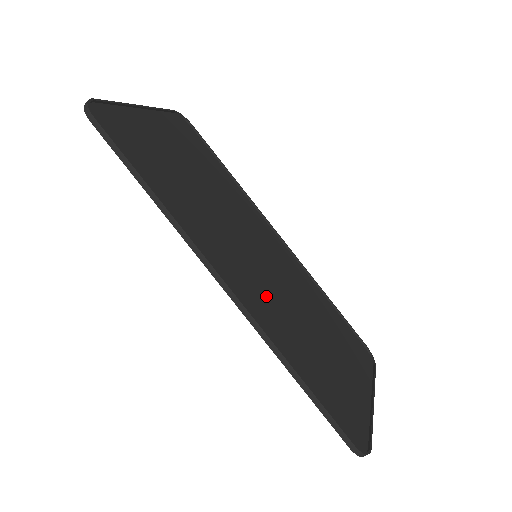
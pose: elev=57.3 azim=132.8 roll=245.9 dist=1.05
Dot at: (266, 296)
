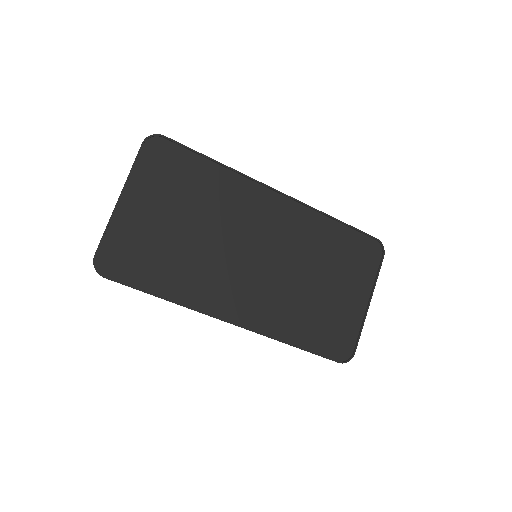
Dot at: (267, 295)
